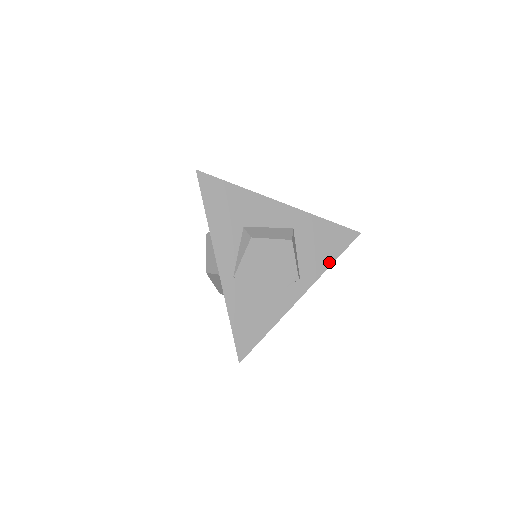
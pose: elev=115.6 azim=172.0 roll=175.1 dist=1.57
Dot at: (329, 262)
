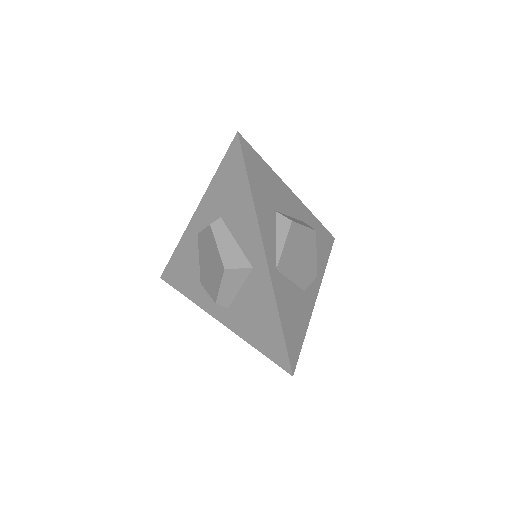
Dot at: (325, 263)
